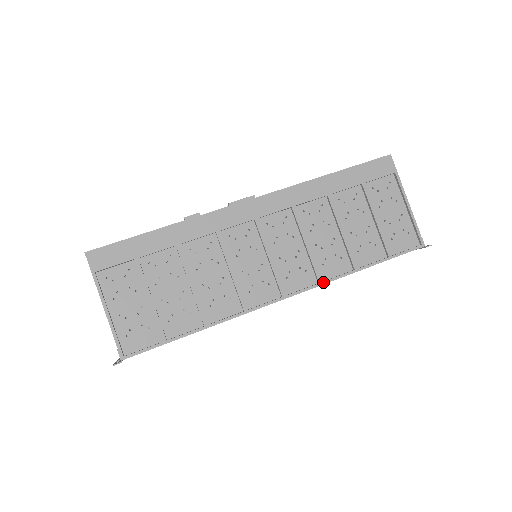
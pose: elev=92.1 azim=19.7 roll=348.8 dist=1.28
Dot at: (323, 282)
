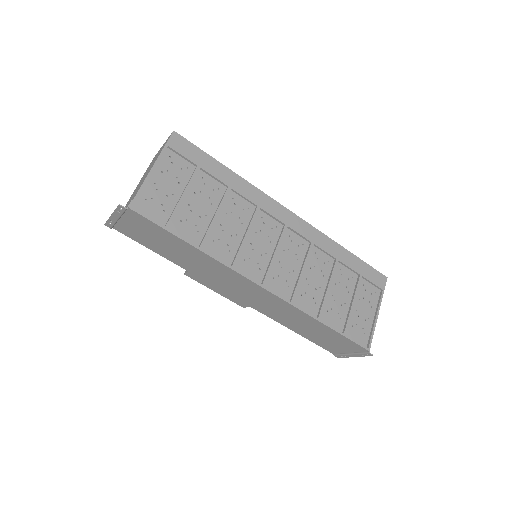
Dot at: (294, 304)
